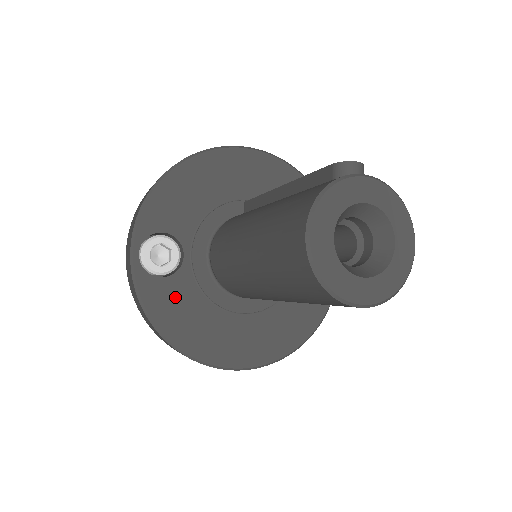
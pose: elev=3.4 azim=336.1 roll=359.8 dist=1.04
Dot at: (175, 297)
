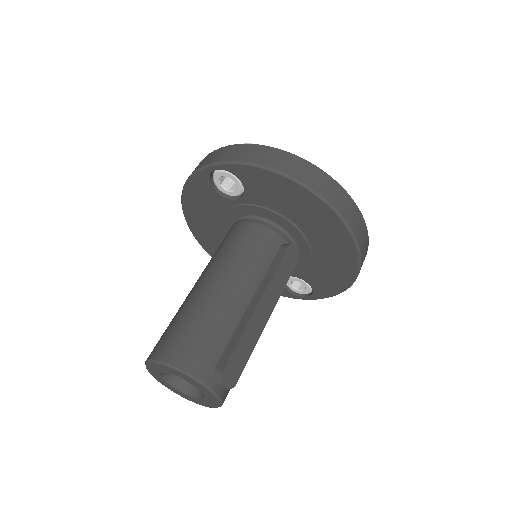
Dot at: (208, 198)
